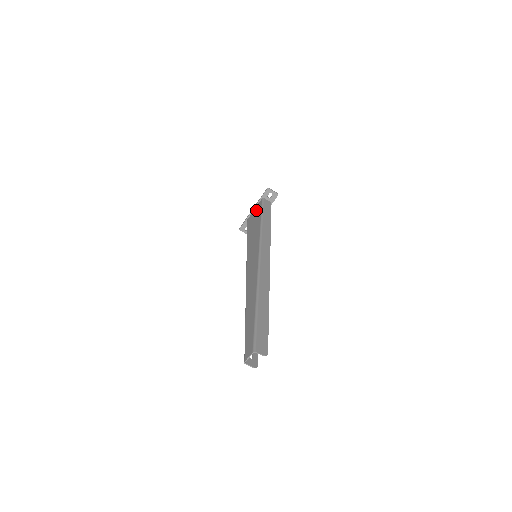
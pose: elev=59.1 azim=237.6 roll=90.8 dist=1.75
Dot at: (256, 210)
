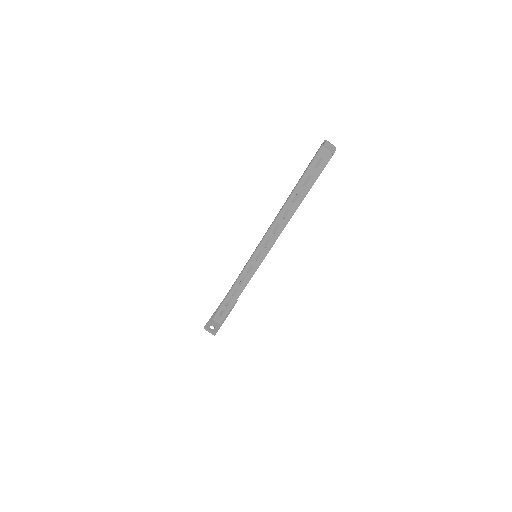
Dot at: occluded
